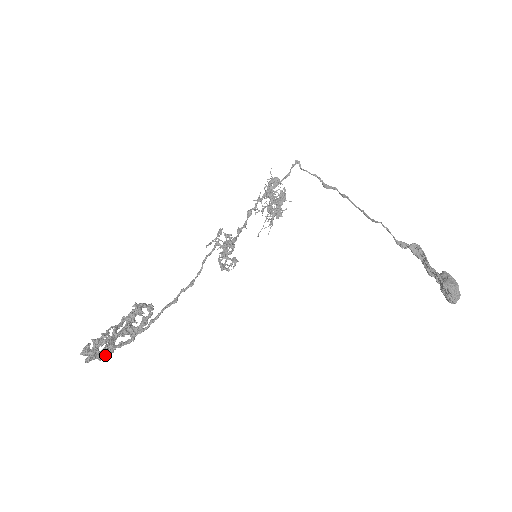
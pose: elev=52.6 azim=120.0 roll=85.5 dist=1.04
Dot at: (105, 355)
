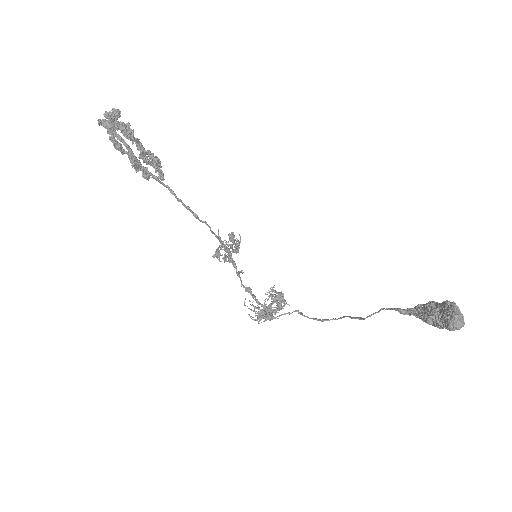
Dot at: (115, 133)
